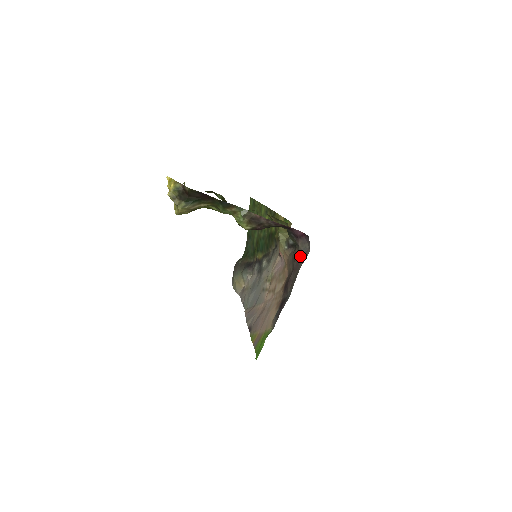
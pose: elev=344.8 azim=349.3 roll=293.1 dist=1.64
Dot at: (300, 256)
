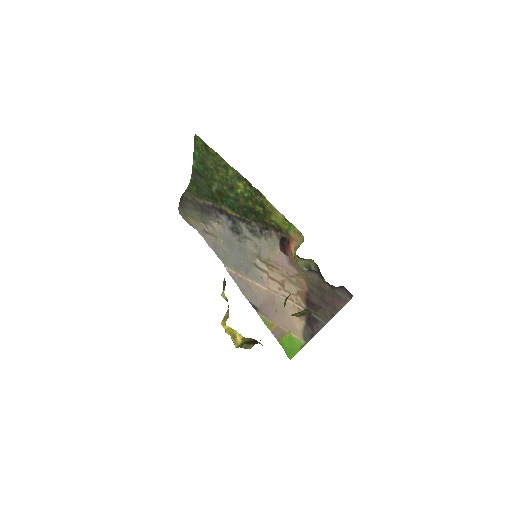
Dot at: (336, 297)
